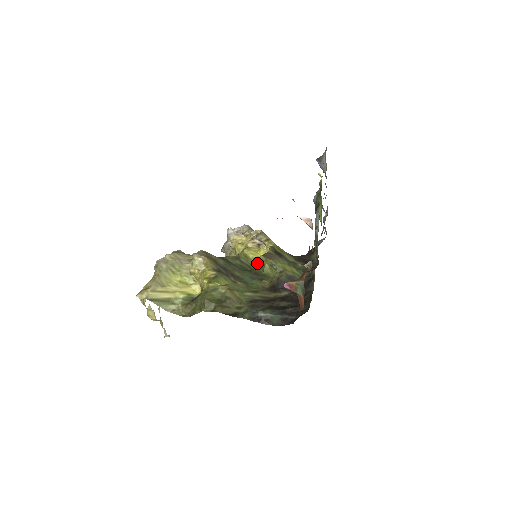
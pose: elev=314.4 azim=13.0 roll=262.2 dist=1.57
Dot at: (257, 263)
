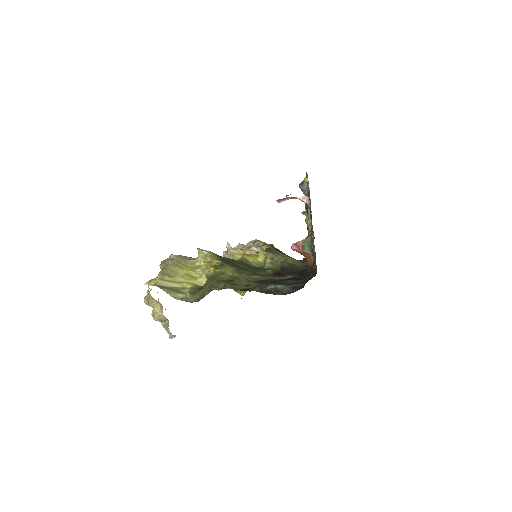
Dot at: (257, 265)
